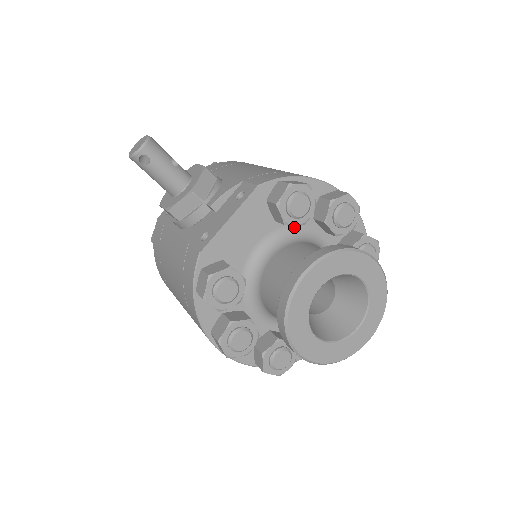
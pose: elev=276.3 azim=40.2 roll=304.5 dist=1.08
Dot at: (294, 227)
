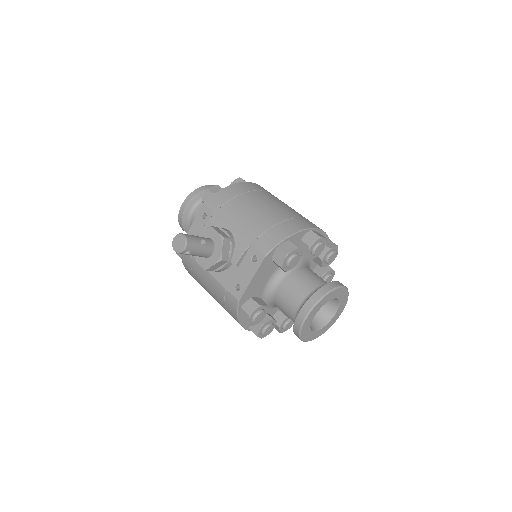
Dot at: occluded
